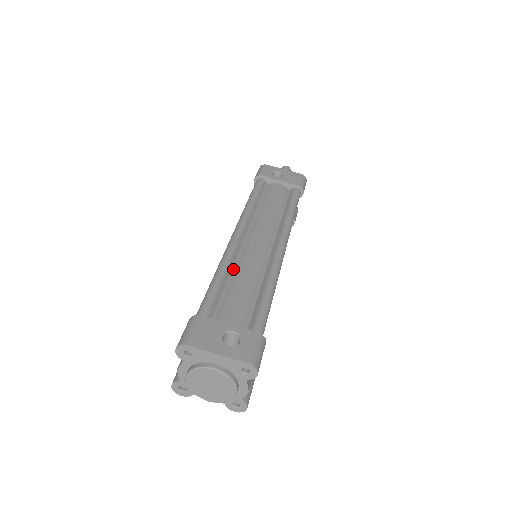
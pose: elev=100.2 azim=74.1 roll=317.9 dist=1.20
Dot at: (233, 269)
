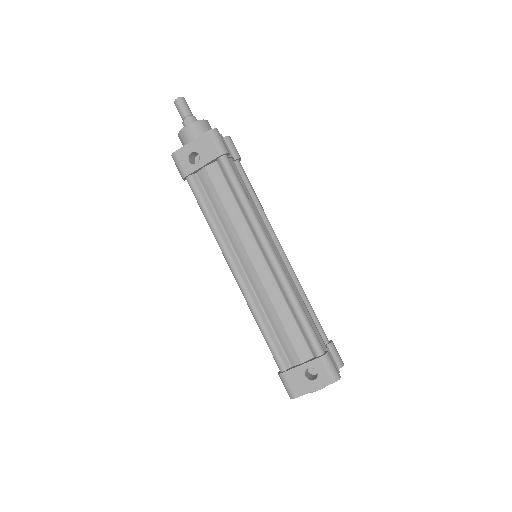
Dot at: (262, 308)
